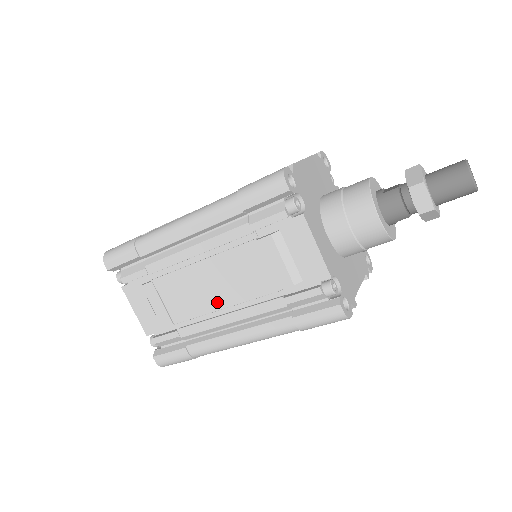
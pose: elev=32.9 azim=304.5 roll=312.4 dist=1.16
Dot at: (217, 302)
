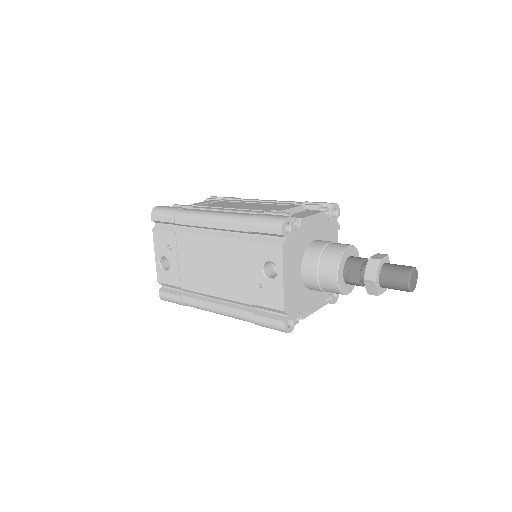
Dot at: occluded
